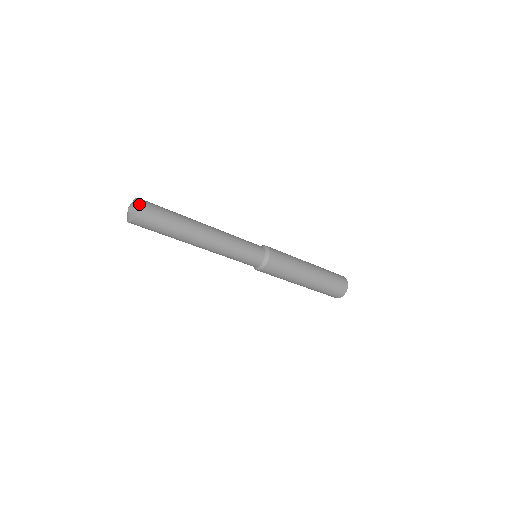
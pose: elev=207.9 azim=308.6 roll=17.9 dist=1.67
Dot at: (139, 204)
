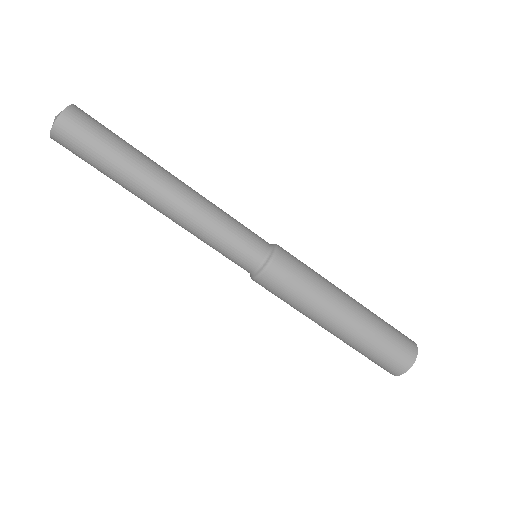
Dot at: (75, 106)
